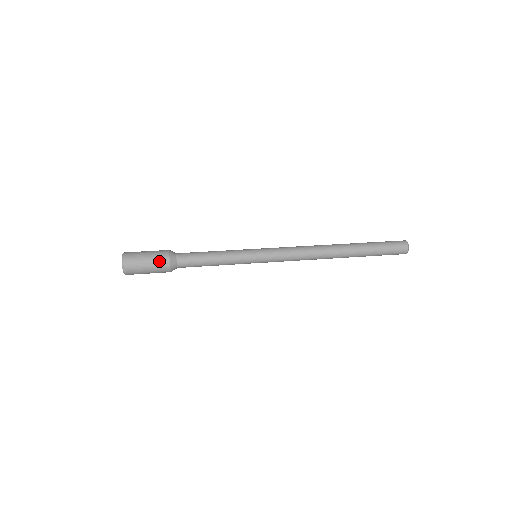
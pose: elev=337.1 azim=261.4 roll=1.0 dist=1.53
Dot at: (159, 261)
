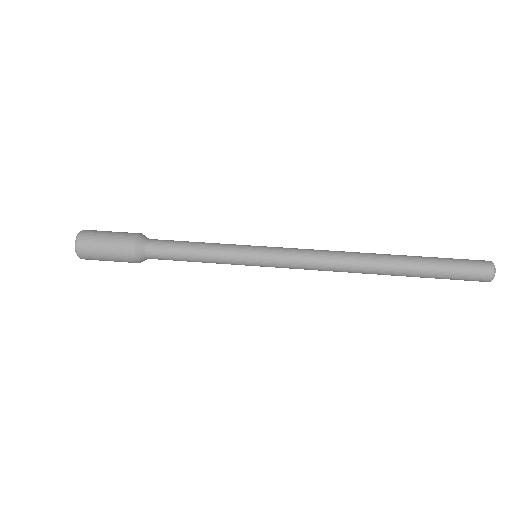
Dot at: (123, 260)
